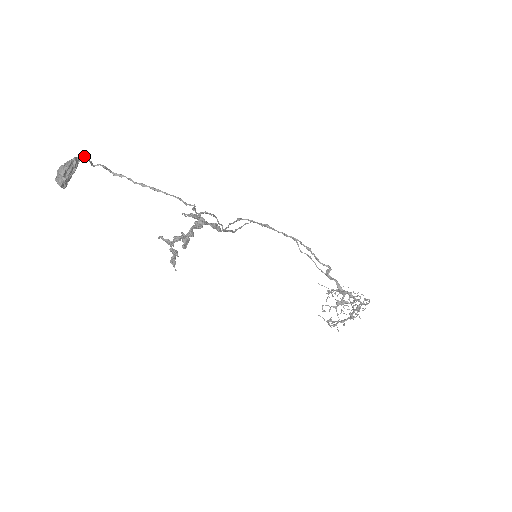
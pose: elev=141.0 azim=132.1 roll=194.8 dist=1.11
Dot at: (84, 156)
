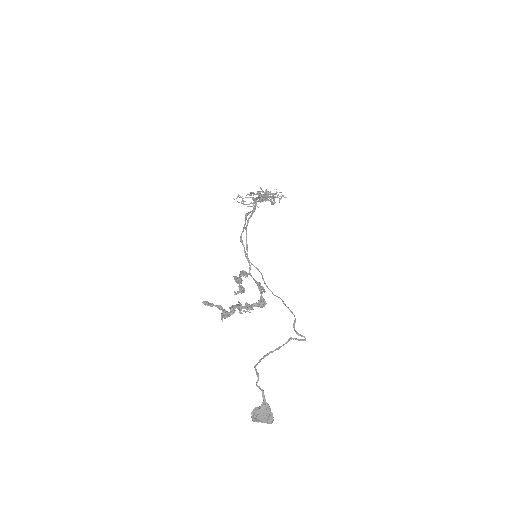
Dot at: (264, 395)
